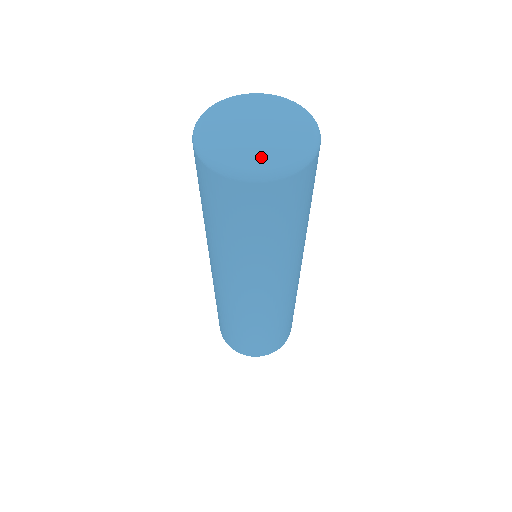
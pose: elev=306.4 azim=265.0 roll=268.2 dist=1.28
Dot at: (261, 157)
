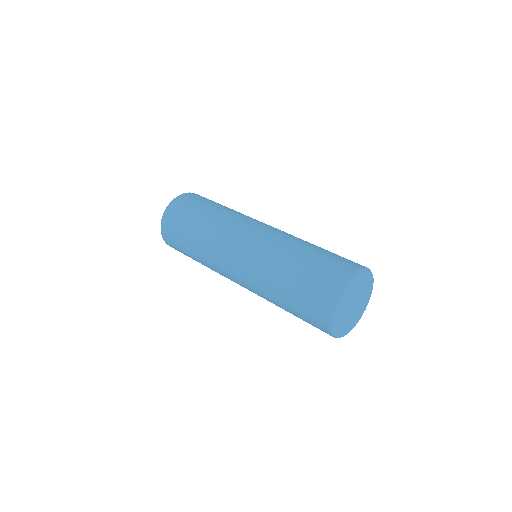
Dot at: (361, 311)
